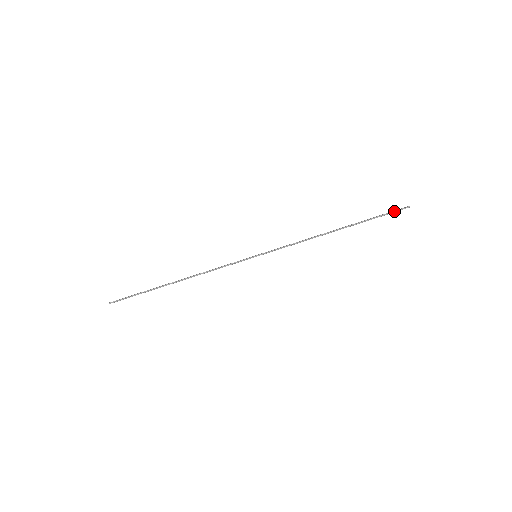
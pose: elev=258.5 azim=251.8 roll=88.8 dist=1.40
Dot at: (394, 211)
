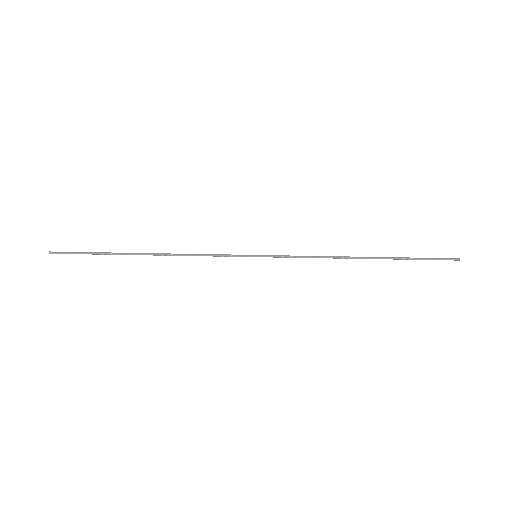
Dot at: (440, 259)
